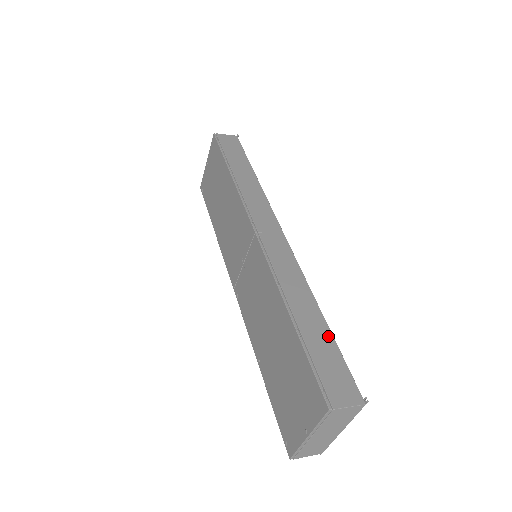
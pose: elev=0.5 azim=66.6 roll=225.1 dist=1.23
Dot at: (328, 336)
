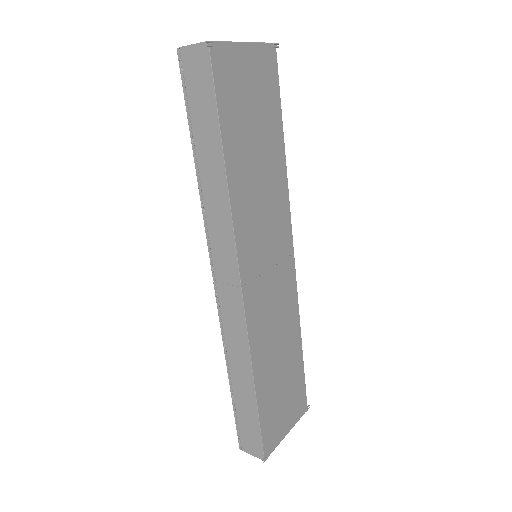
Dot at: (253, 409)
